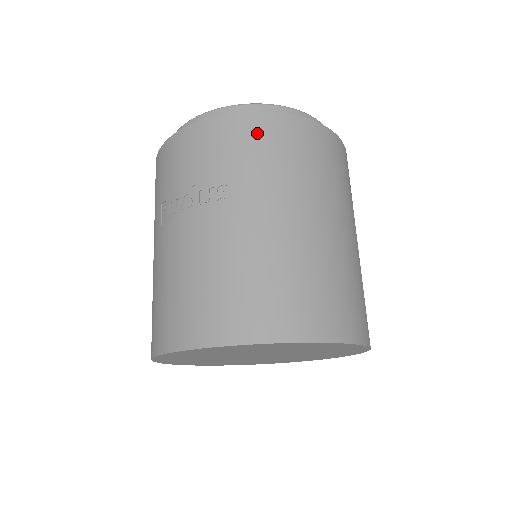
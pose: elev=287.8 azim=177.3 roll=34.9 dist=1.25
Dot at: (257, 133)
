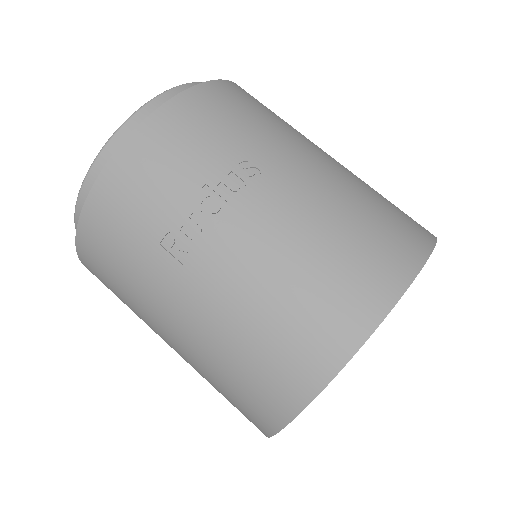
Dot at: (219, 103)
